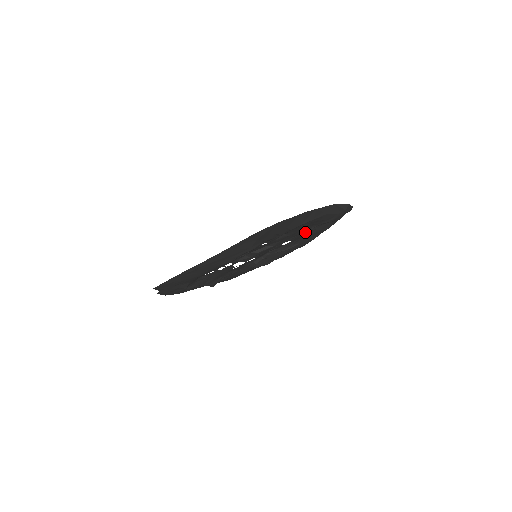
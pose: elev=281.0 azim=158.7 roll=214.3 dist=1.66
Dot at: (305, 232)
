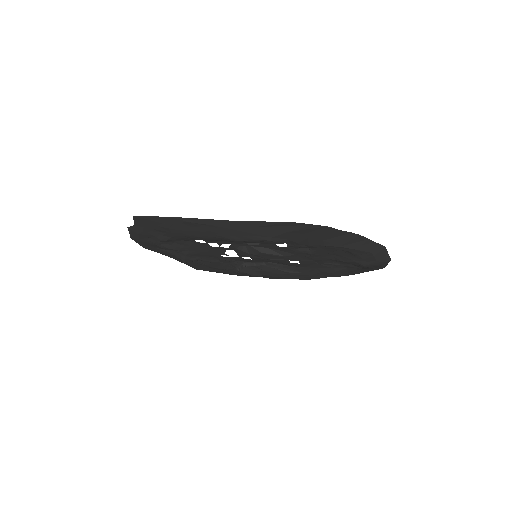
Dot at: (320, 263)
